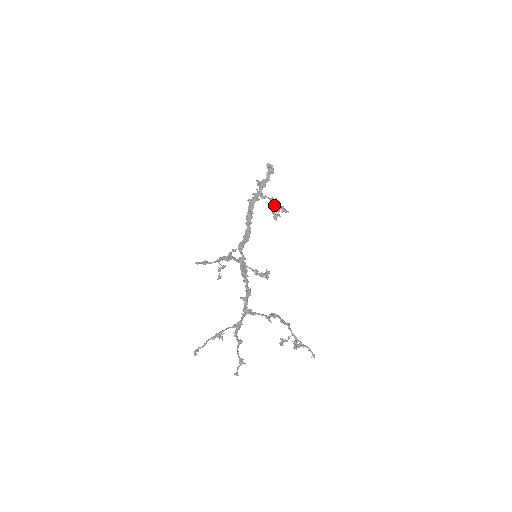
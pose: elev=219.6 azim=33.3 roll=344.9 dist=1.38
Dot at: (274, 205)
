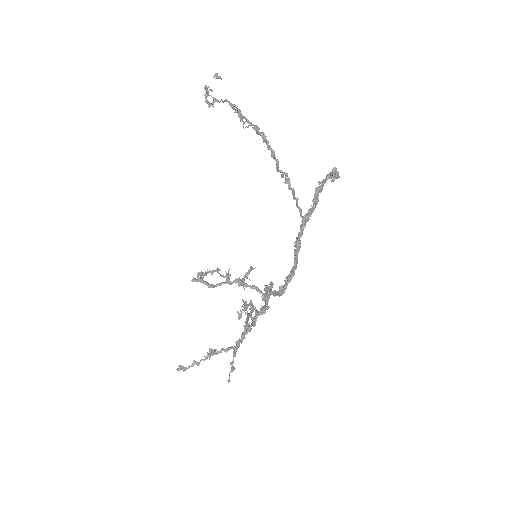
Dot at: (235, 109)
